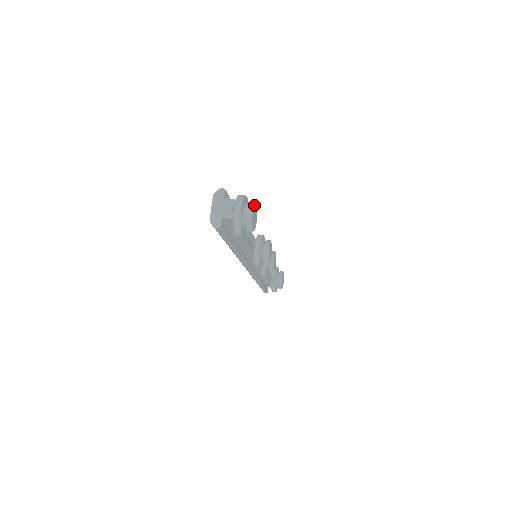
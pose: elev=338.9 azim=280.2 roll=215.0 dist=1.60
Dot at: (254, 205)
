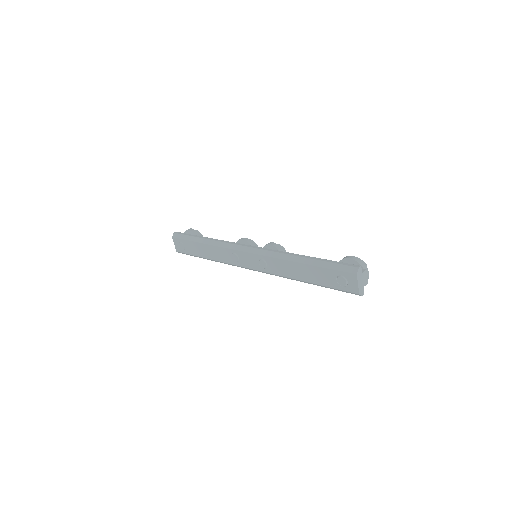
Dot at: occluded
